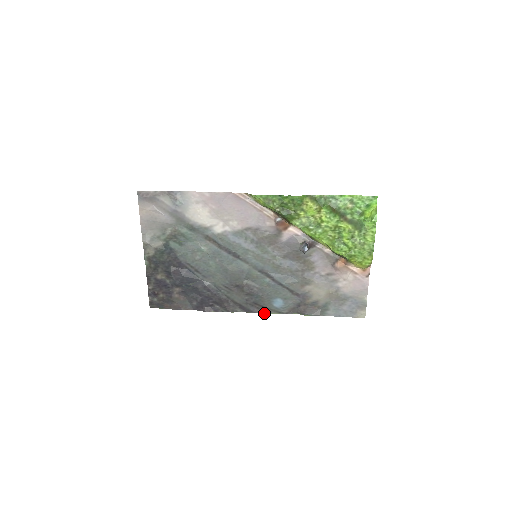
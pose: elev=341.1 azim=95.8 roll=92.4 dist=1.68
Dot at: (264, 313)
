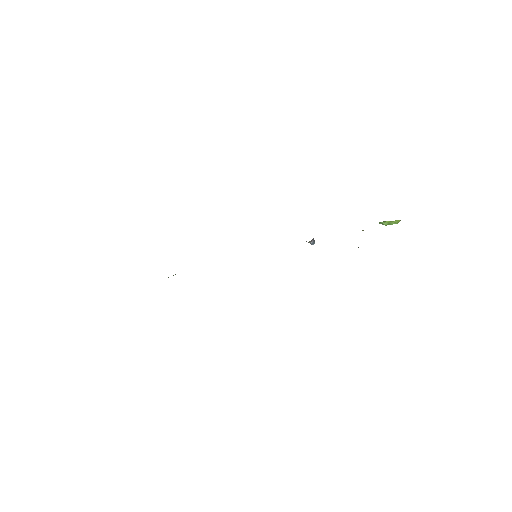
Dot at: occluded
